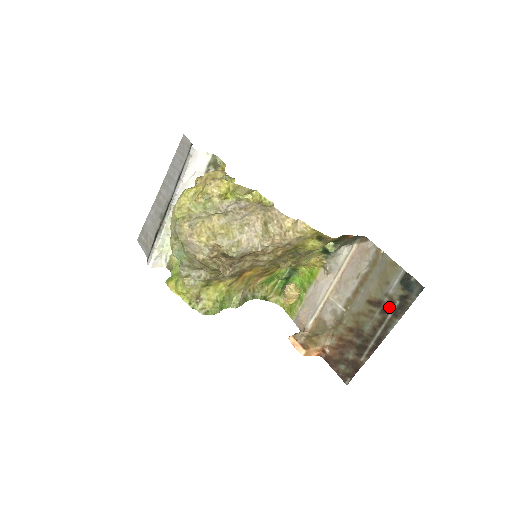
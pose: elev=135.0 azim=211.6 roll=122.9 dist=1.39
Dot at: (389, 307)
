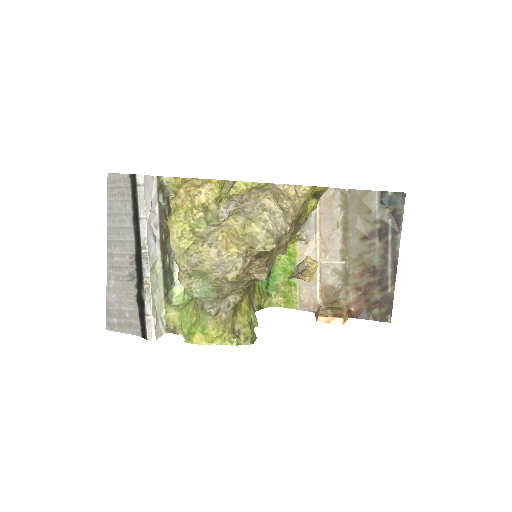
Dot at: (385, 230)
